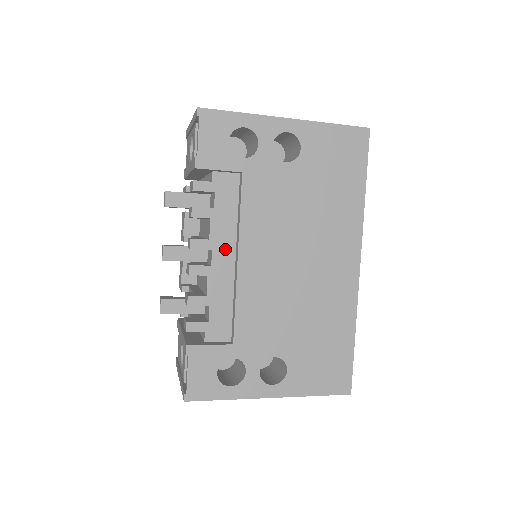
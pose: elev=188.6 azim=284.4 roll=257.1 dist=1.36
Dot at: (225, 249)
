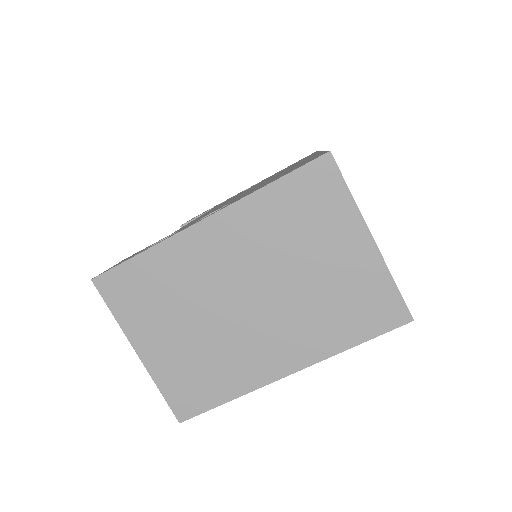
Dot at: occluded
